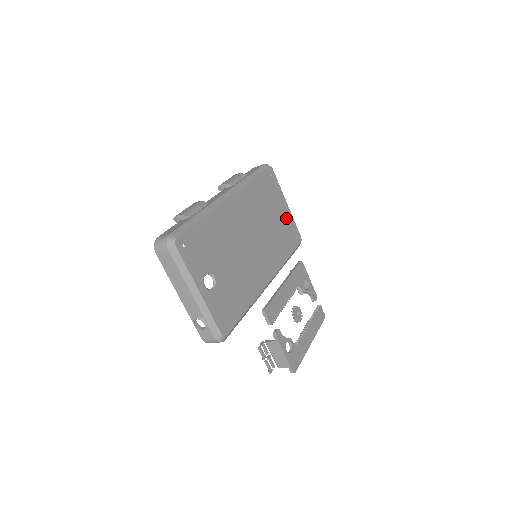
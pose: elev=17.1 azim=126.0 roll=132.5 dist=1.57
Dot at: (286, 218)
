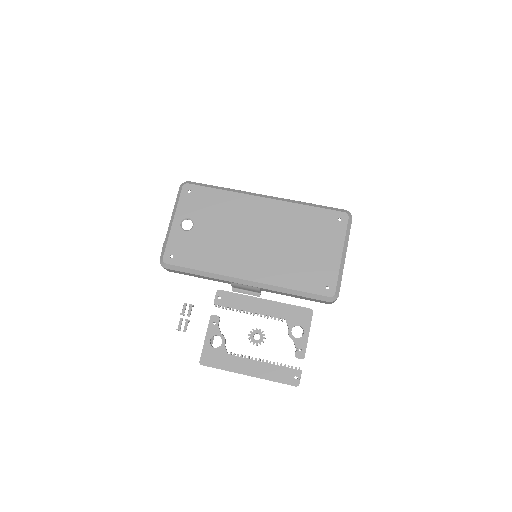
Dot at: (327, 262)
